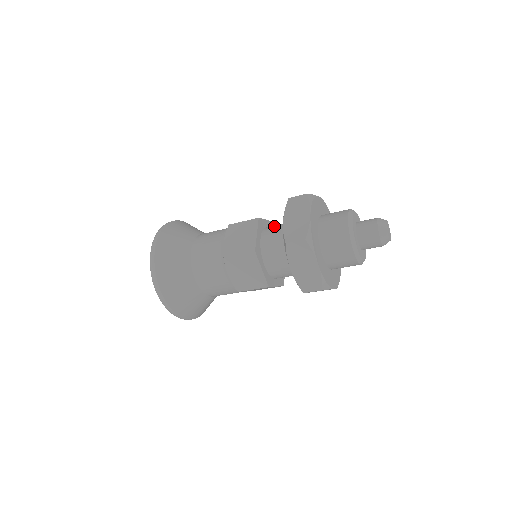
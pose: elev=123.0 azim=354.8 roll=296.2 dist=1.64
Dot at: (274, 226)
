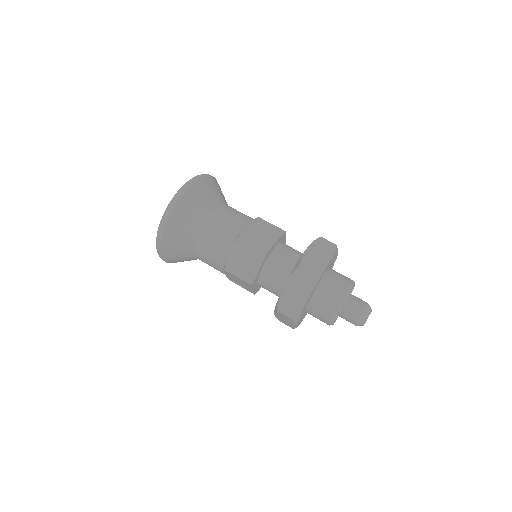
Dot at: (279, 259)
